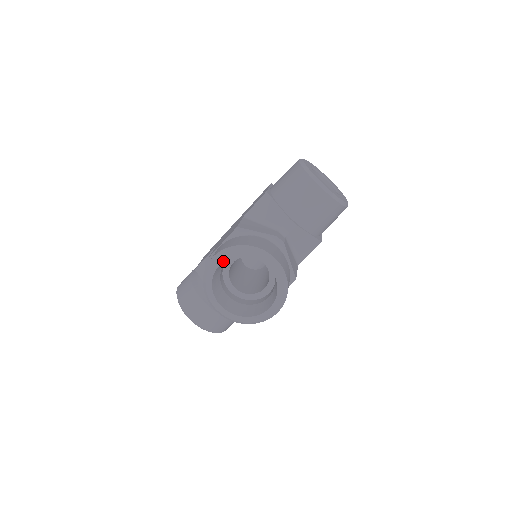
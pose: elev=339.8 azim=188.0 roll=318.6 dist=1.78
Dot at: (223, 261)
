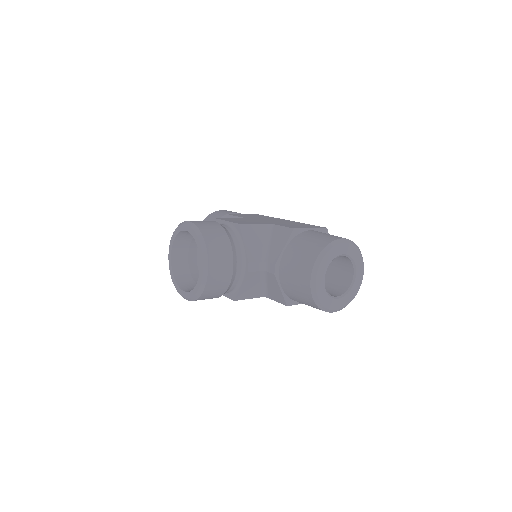
Dot at: (189, 231)
